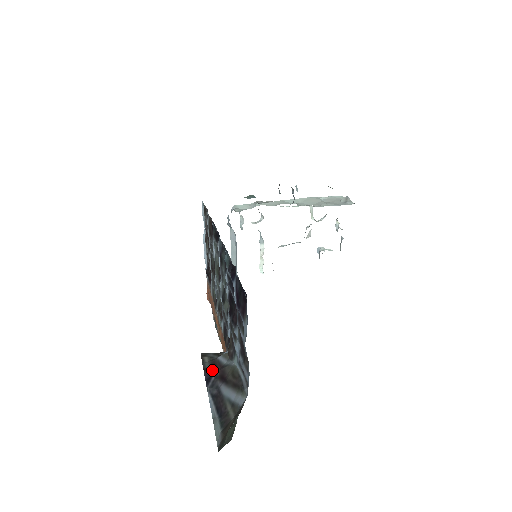
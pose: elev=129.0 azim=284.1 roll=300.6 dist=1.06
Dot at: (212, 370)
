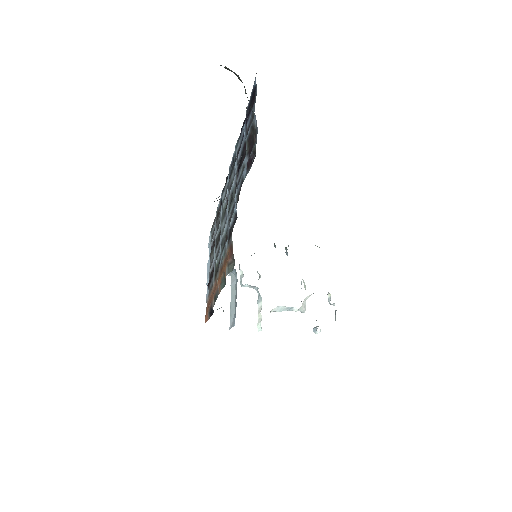
Dot at: occluded
